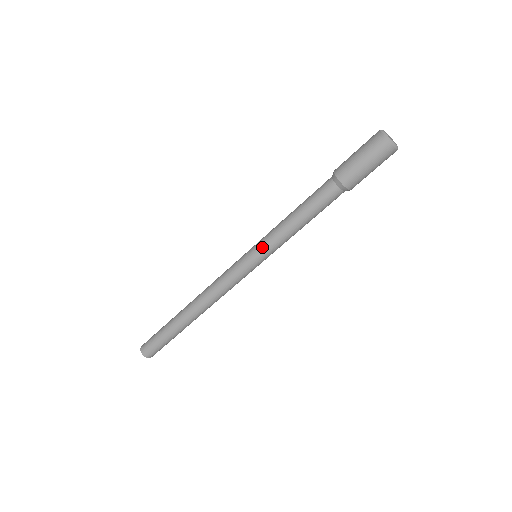
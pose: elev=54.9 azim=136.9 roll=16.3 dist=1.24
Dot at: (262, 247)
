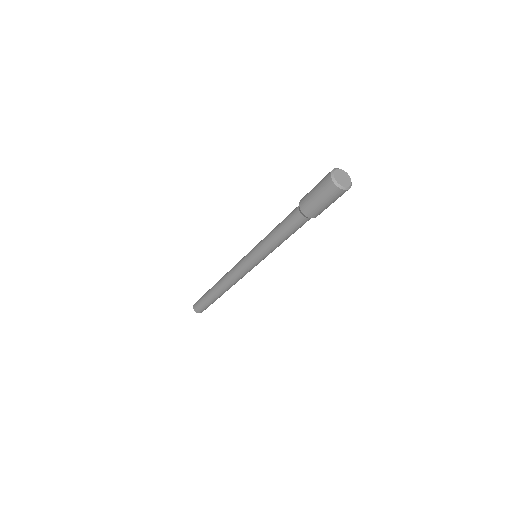
Dot at: (263, 258)
